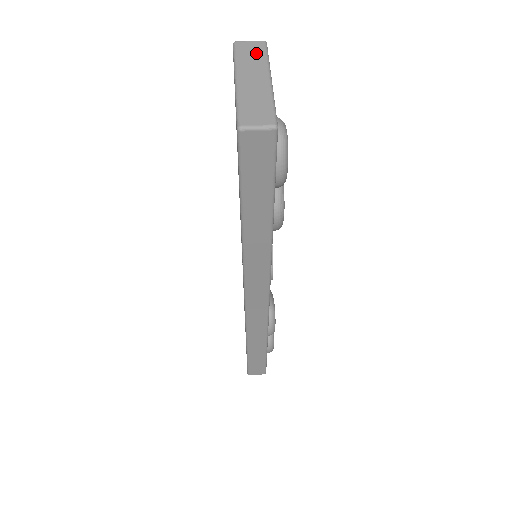
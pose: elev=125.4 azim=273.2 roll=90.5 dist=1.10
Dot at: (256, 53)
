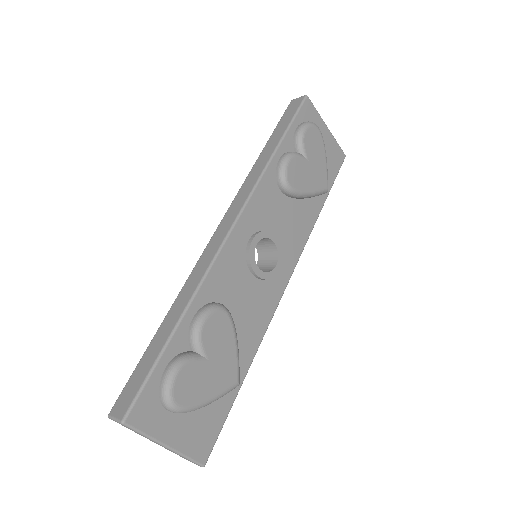
Dot at: occluded
